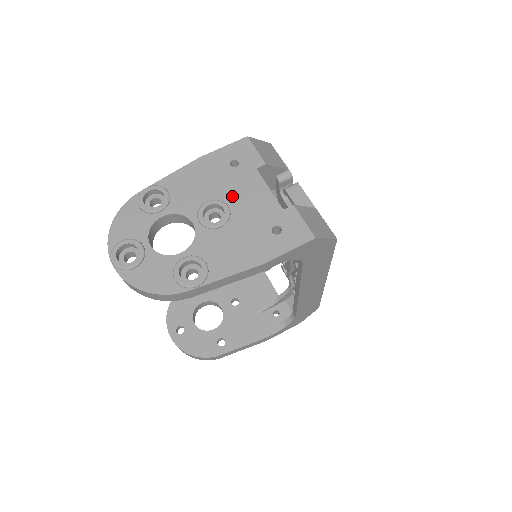
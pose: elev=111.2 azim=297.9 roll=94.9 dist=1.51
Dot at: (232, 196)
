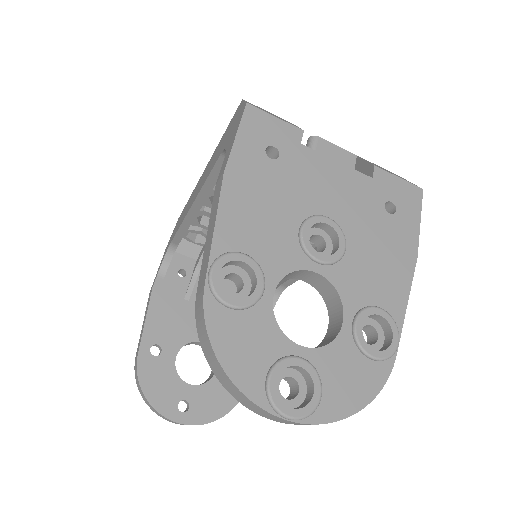
Dot at: (315, 200)
